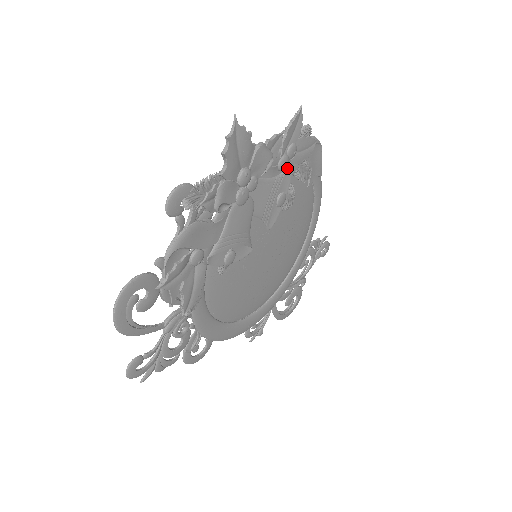
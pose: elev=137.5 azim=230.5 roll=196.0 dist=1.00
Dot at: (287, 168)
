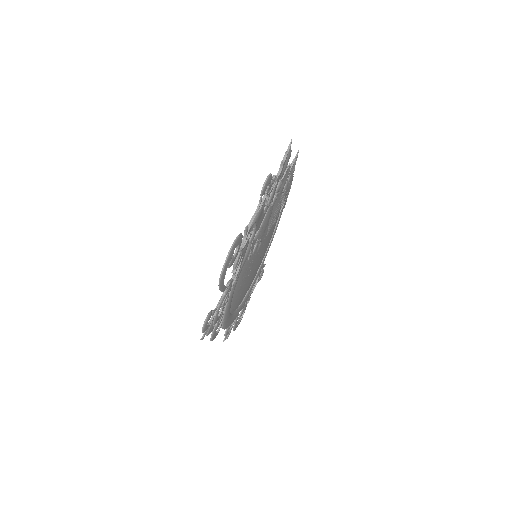
Dot at: occluded
